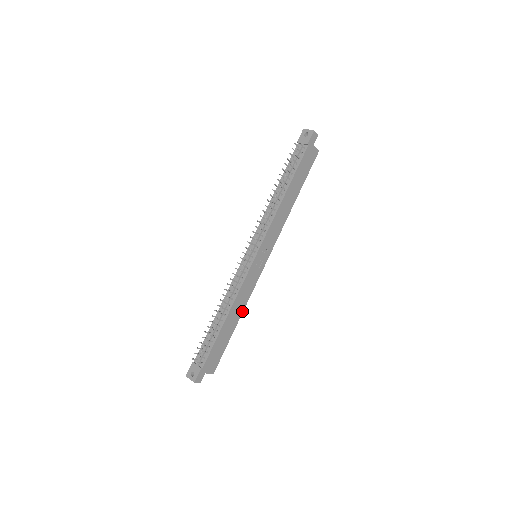
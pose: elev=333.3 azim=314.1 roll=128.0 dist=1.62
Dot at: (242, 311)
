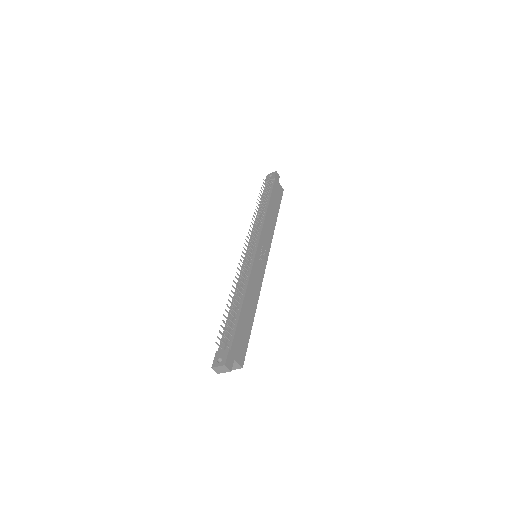
Dot at: (256, 303)
